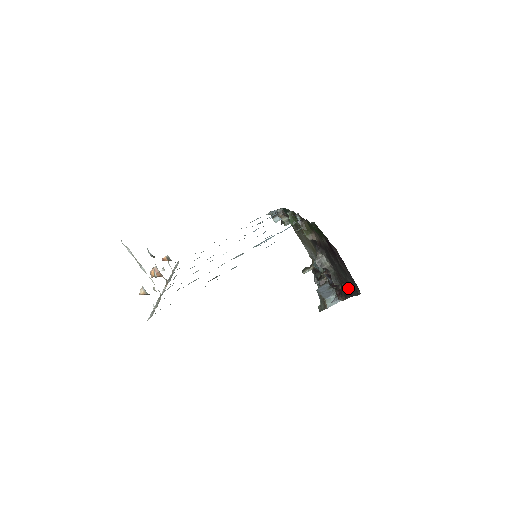
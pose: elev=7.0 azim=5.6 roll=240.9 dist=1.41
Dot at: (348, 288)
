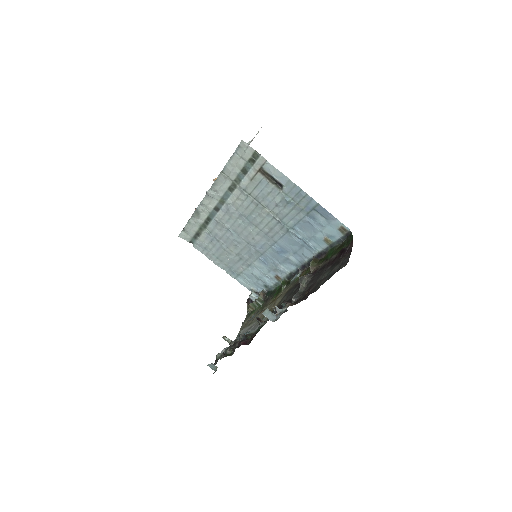
Dot at: (314, 289)
